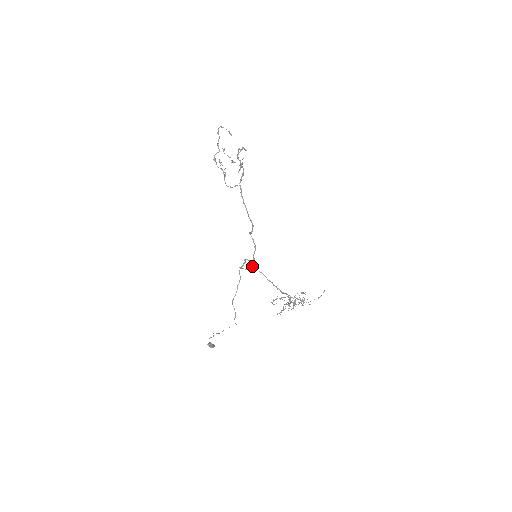
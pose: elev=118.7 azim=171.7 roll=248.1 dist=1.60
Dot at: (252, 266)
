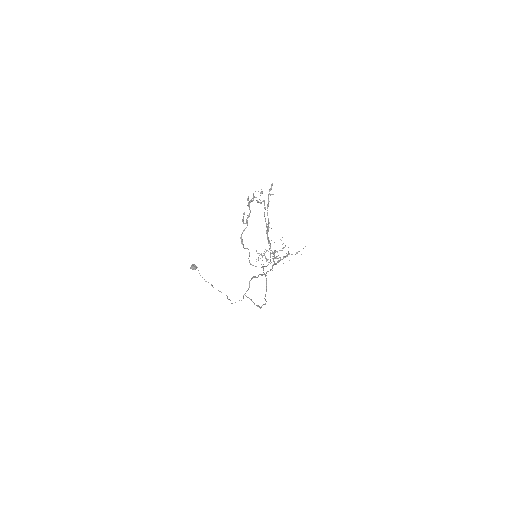
Dot at: (253, 276)
